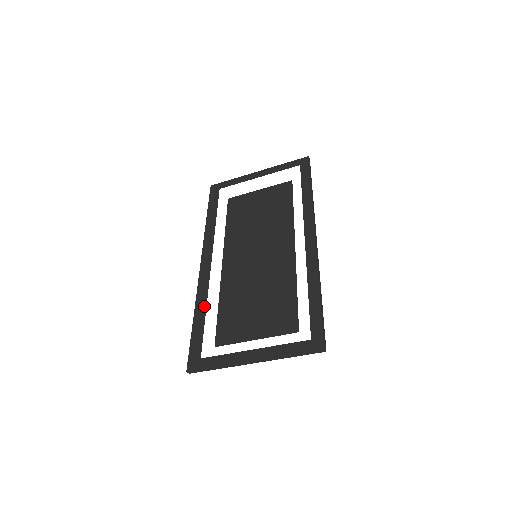
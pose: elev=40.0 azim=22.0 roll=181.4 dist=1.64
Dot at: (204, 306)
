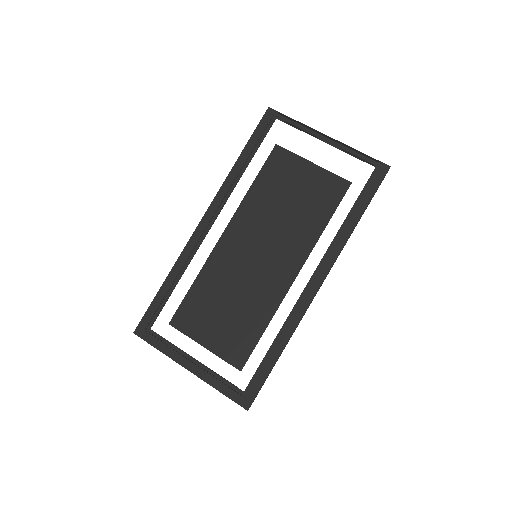
Dot at: (180, 276)
